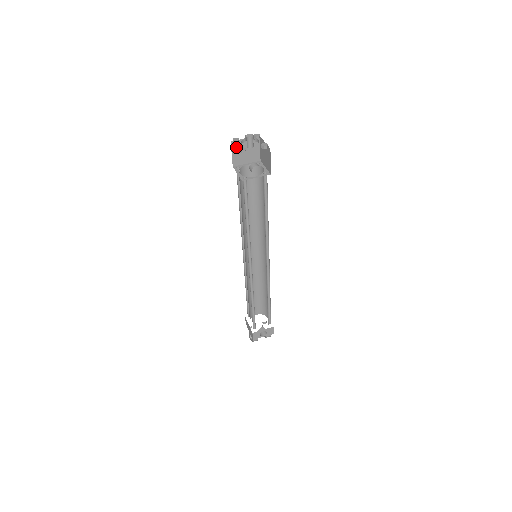
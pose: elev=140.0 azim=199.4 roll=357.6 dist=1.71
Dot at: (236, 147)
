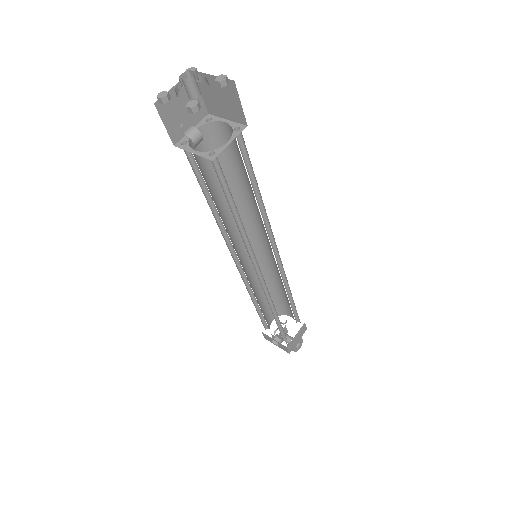
Dot at: (204, 84)
